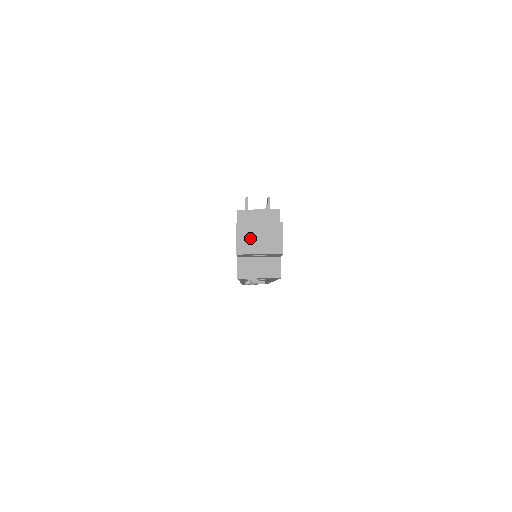
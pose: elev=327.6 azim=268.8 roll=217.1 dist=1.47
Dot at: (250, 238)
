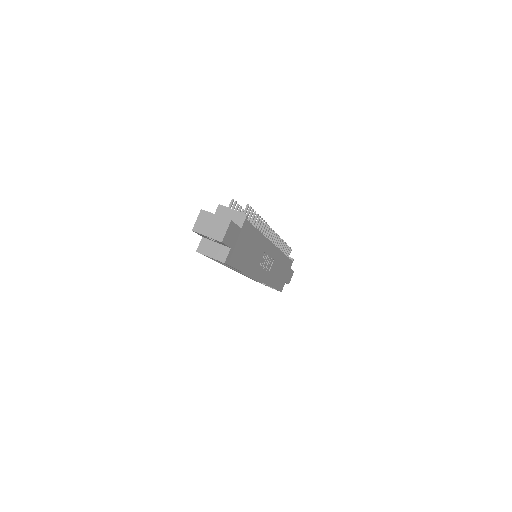
Dot at: (205, 223)
